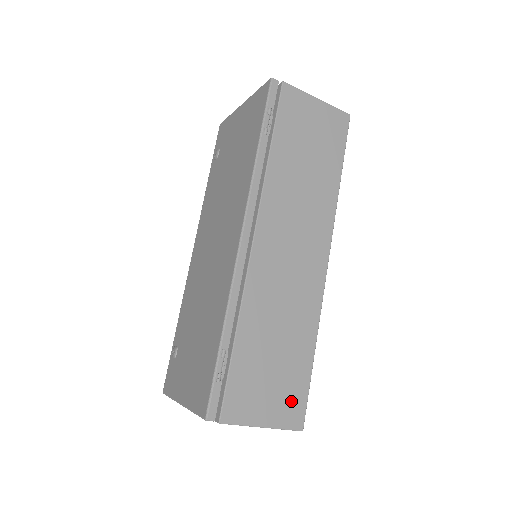
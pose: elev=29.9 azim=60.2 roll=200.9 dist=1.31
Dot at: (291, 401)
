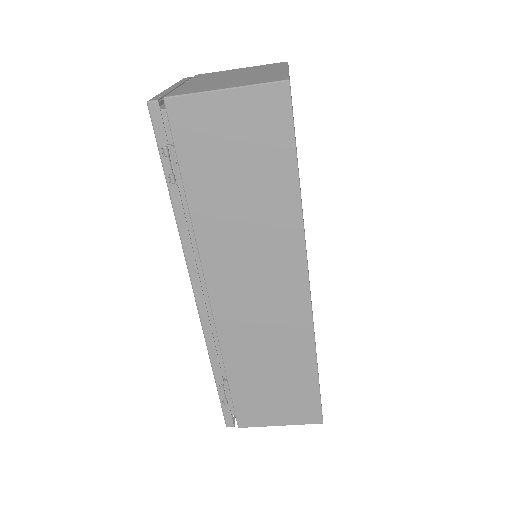
Dot at: (302, 407)
